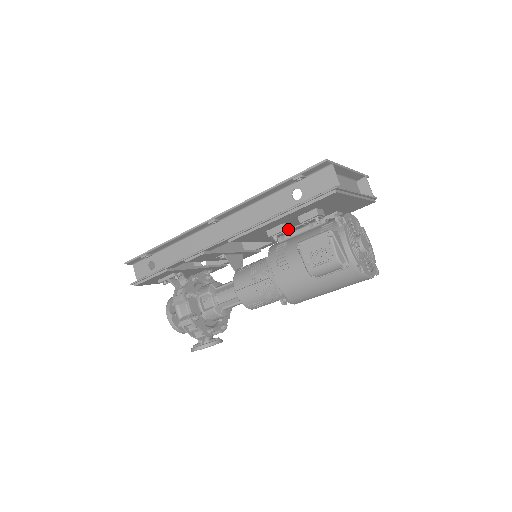
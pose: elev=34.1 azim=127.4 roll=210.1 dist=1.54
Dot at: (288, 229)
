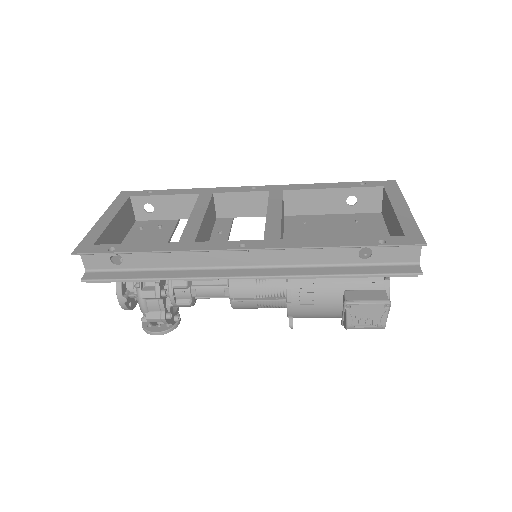
Dot at: occluded
